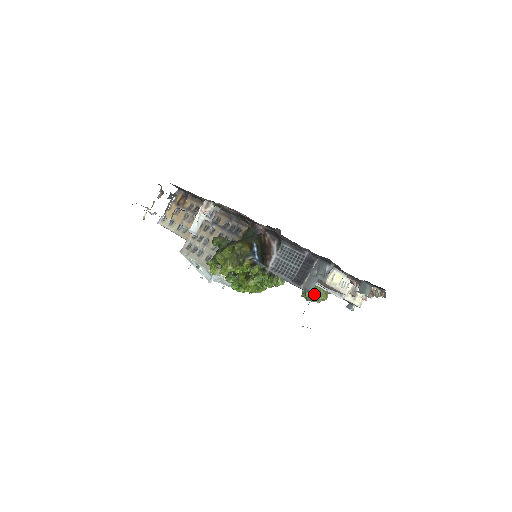
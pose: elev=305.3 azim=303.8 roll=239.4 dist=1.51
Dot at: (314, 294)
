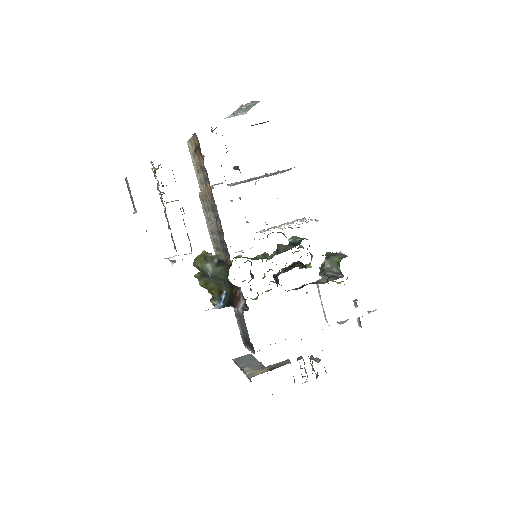
Dot at: occluded
